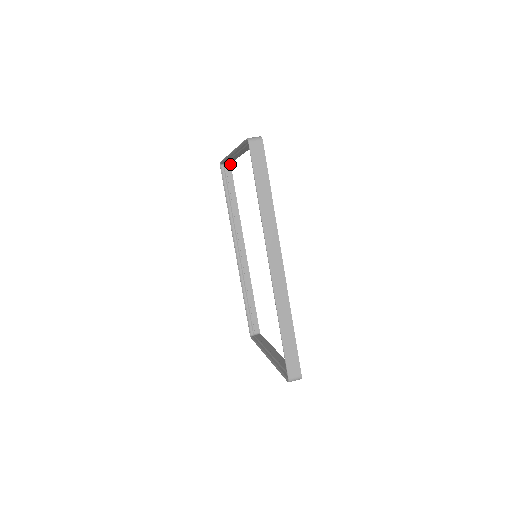
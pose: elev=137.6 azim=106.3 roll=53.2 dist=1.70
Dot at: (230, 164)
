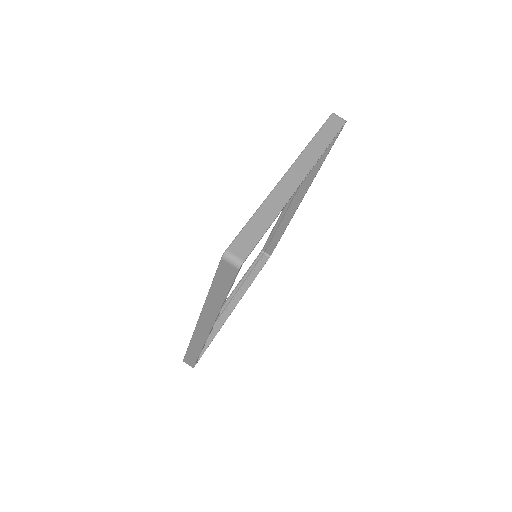
Dot at: (344, 124)
